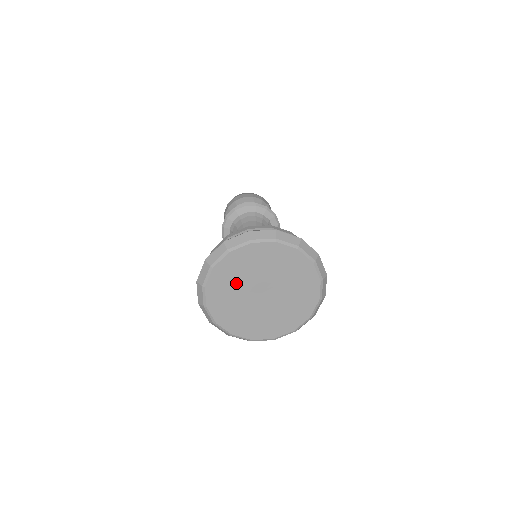
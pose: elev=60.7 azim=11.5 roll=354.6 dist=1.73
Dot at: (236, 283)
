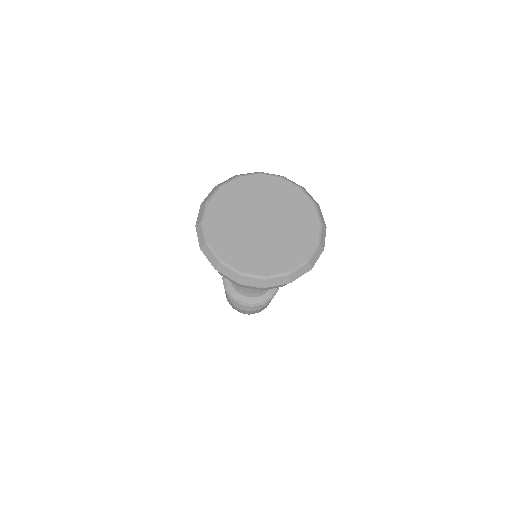
Dot at: (233, 215)
